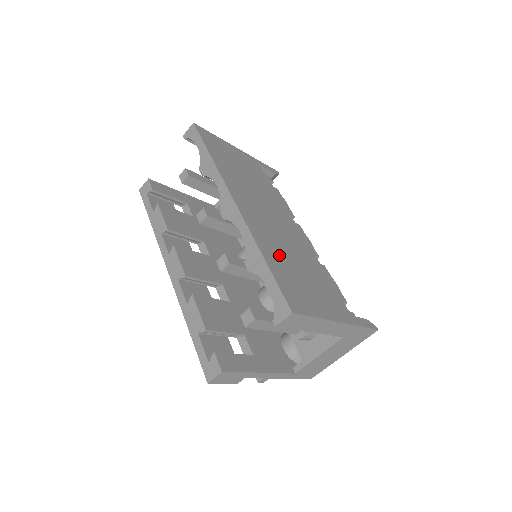
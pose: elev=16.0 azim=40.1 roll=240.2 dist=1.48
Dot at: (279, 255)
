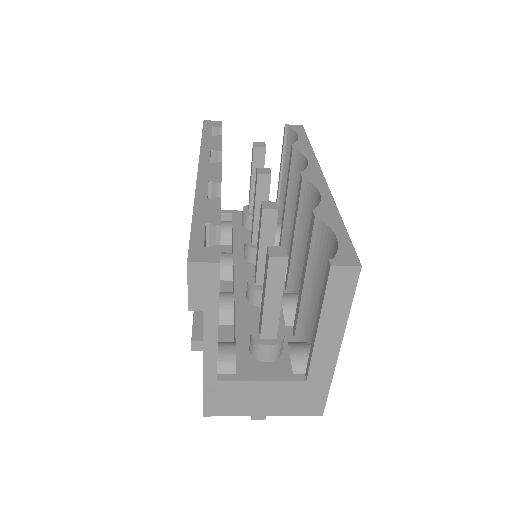
Dot at: occluded
